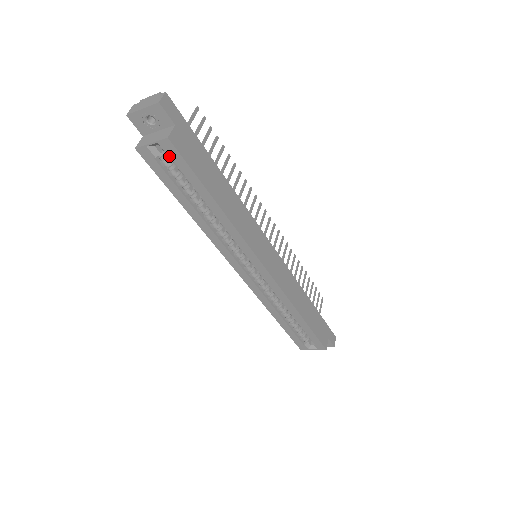
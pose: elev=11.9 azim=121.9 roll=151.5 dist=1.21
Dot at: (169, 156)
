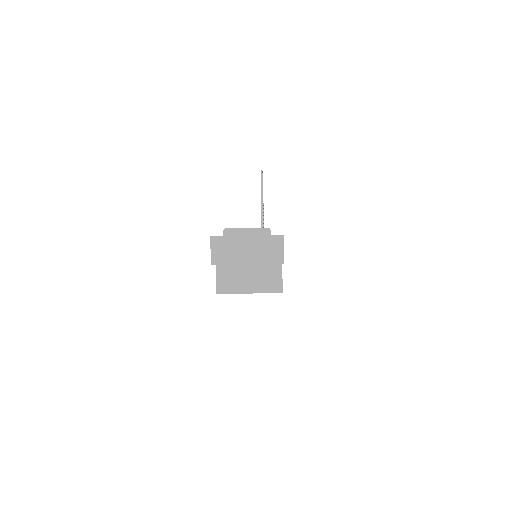
Dot at: occluded
